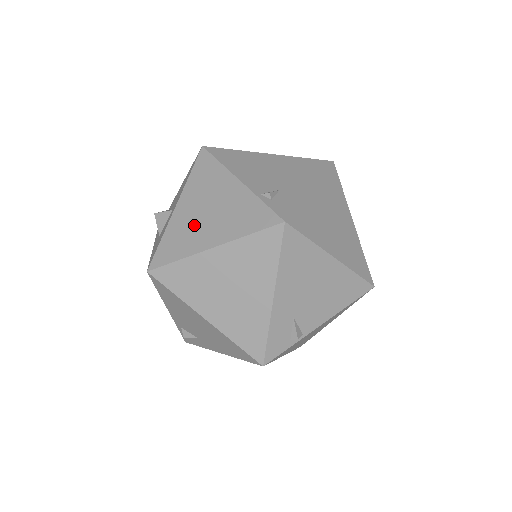
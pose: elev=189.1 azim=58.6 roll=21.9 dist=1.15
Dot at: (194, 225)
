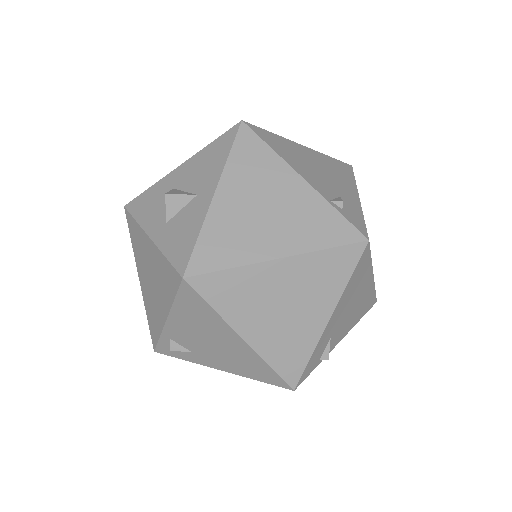
Dot at: (247, 224)
